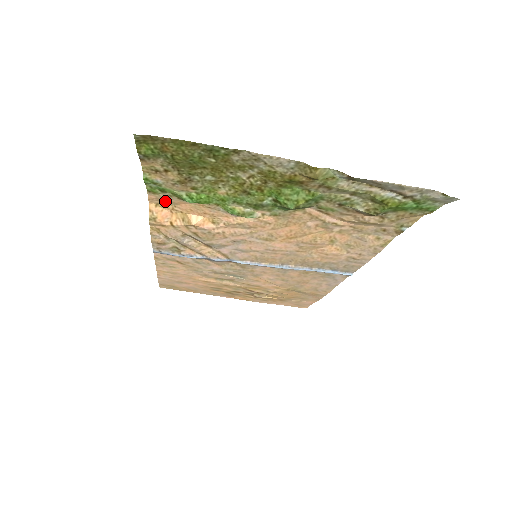
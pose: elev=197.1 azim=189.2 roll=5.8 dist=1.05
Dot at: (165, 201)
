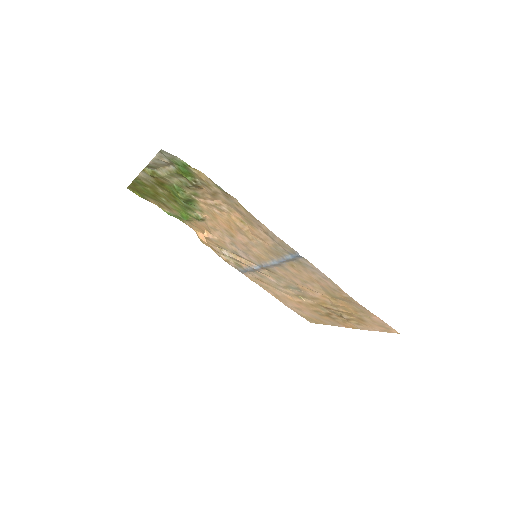
Dot at: (193, 226)
